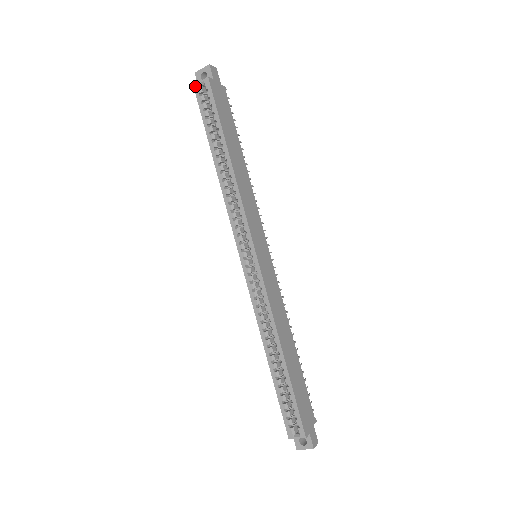
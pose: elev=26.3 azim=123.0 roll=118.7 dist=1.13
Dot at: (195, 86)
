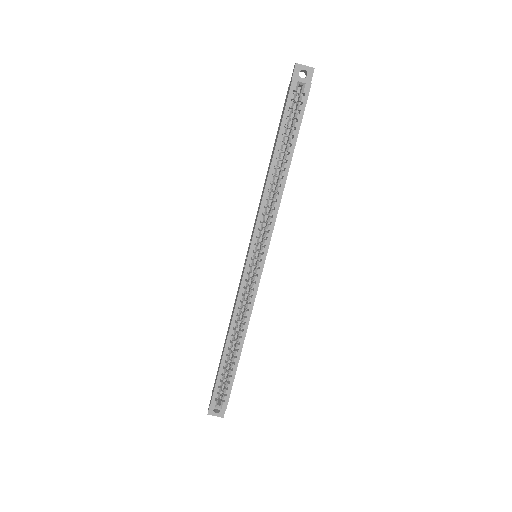
Dot at: (294, 81)
